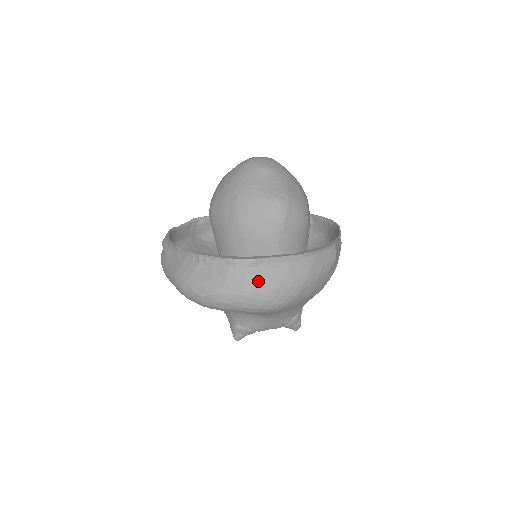
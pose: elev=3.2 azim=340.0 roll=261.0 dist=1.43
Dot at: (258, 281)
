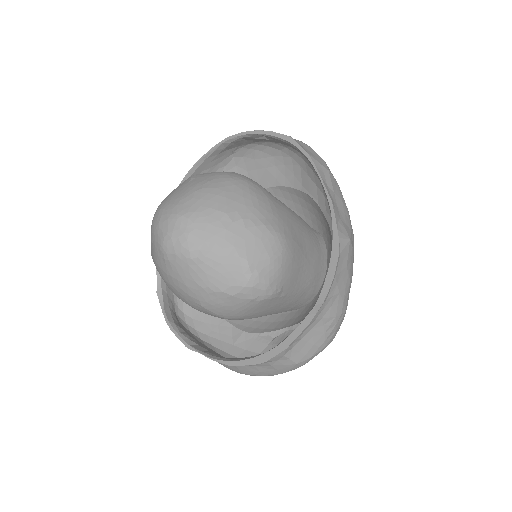
Dot at: (305, 352)
